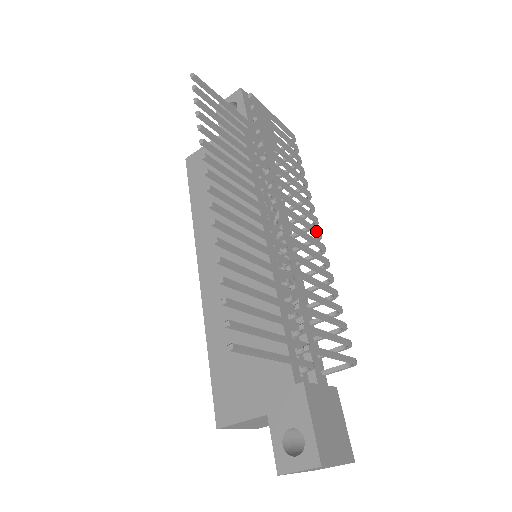
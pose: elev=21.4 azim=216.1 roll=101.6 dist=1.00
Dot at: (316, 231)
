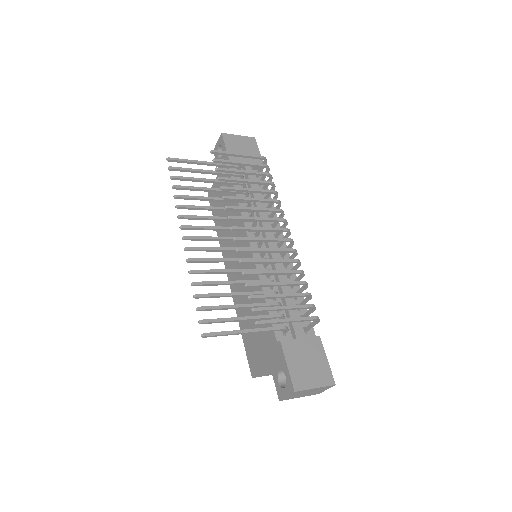
Dot at: (281, 231)
